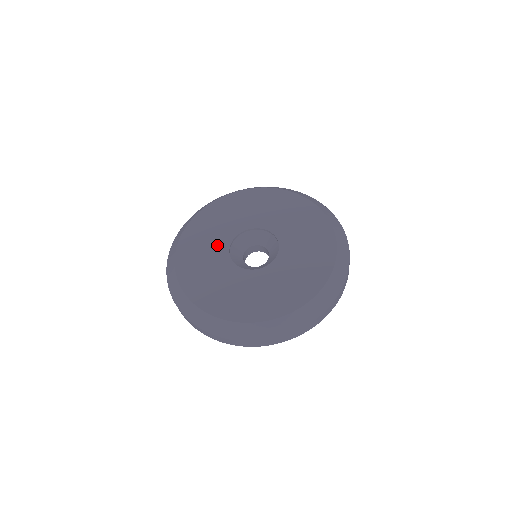
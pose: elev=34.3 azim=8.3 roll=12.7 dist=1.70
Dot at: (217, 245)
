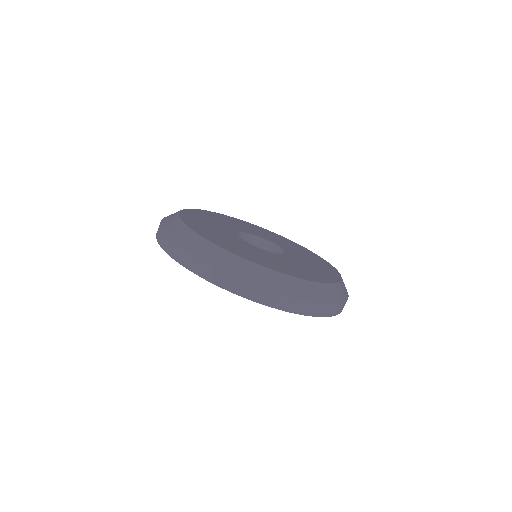
Dot at: (235, 226)
